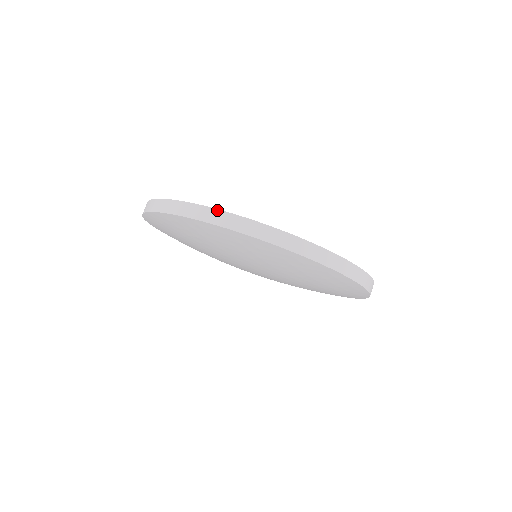
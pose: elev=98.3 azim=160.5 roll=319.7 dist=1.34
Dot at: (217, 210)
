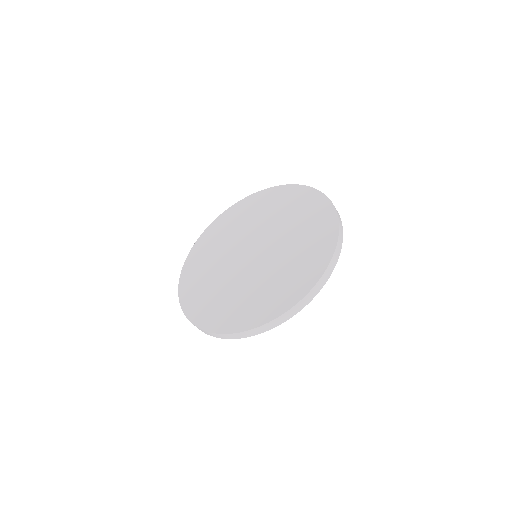
Dot at: (179, 299)
